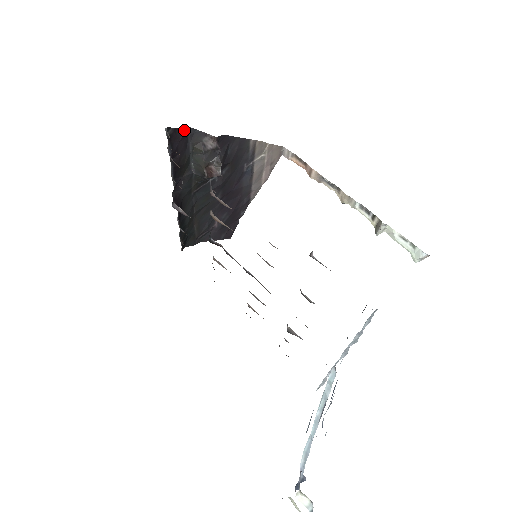
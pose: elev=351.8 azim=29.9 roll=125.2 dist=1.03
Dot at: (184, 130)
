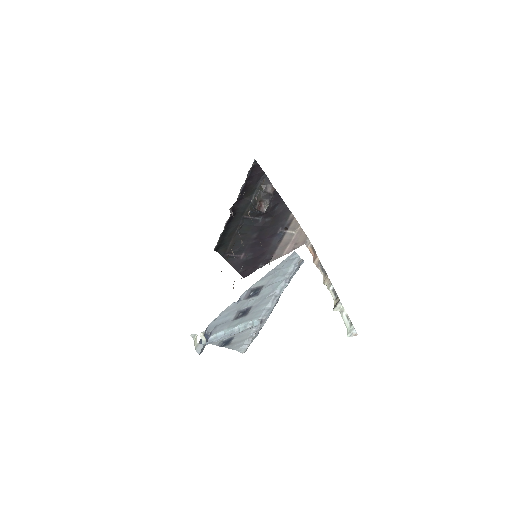
Dot at: (262, 171)
